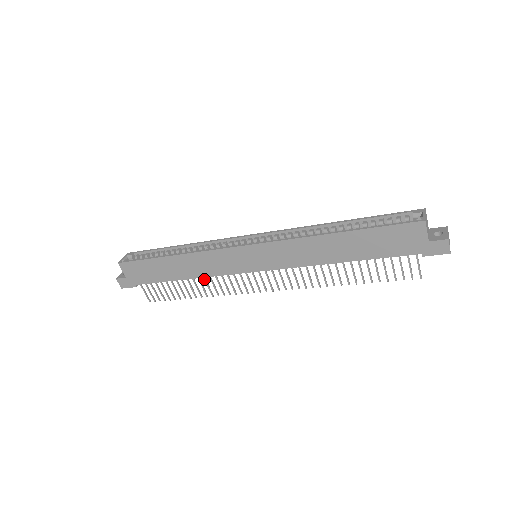
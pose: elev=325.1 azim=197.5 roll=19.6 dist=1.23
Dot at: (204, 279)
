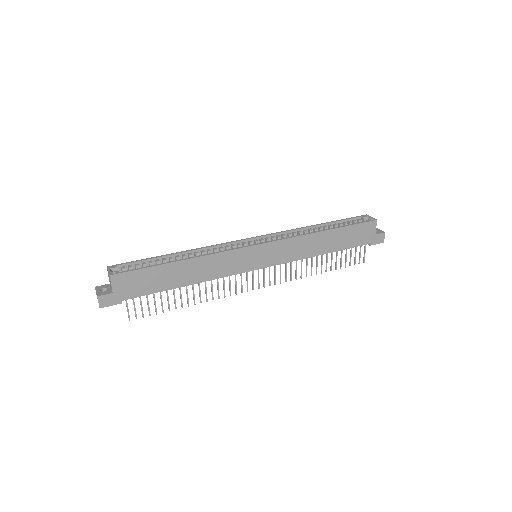
Dot at: (205, 283)
